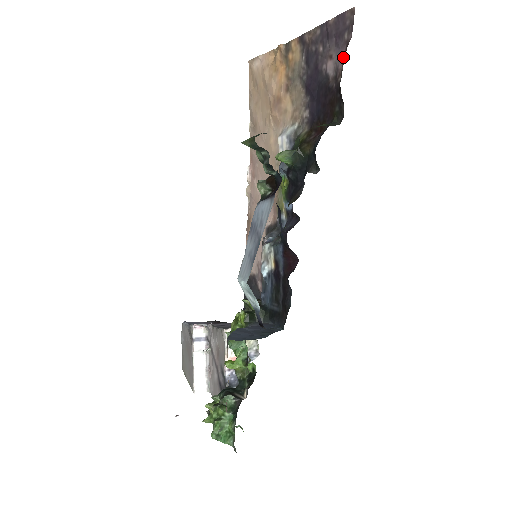
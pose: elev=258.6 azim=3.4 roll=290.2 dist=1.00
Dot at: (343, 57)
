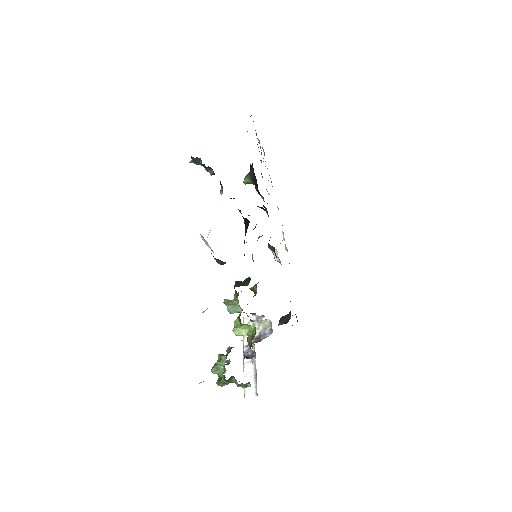
Dot at: occluded
